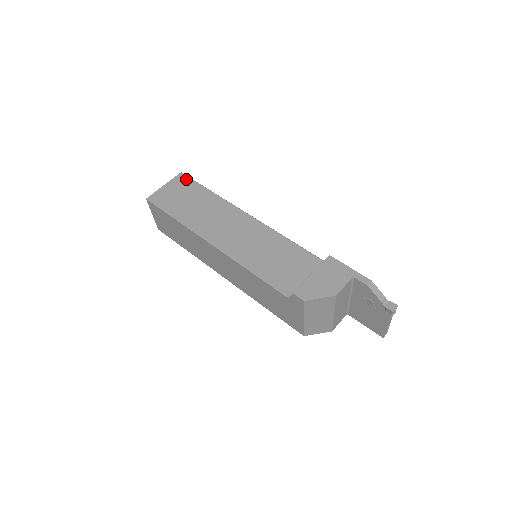
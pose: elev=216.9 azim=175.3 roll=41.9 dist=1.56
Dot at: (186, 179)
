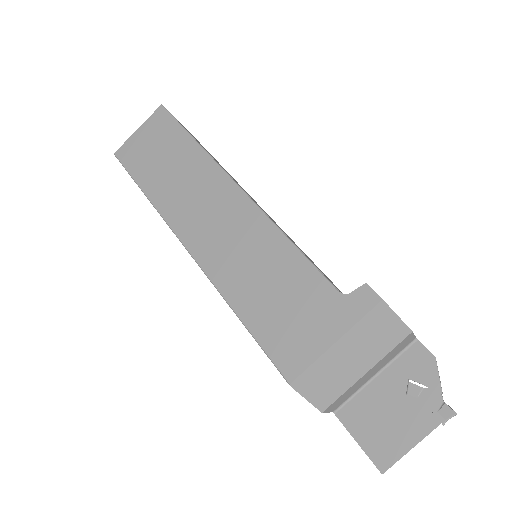
Dot at: occluded
